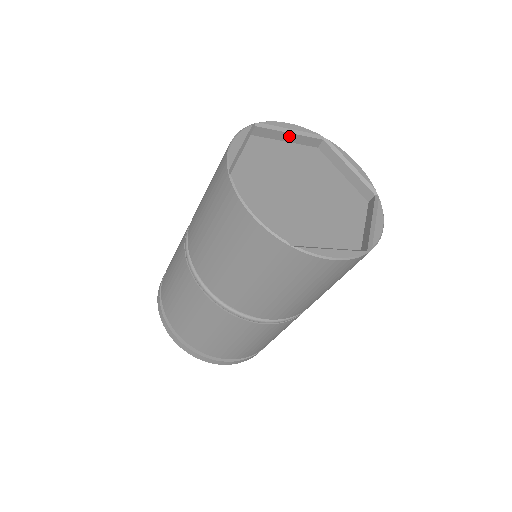
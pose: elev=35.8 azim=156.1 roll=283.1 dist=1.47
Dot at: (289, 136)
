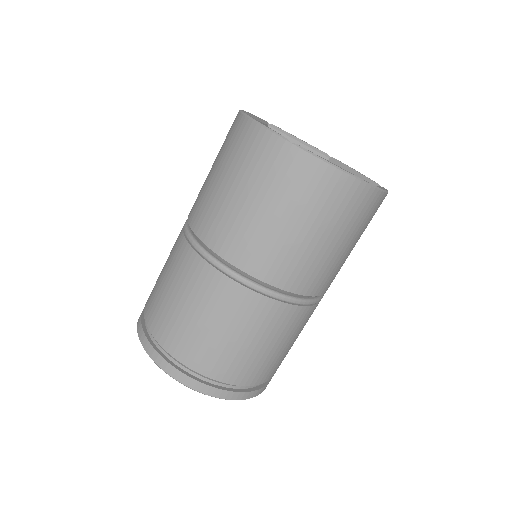
Dot at: occluded
